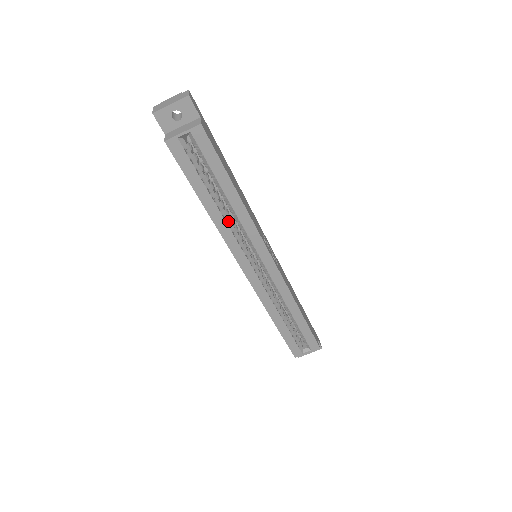
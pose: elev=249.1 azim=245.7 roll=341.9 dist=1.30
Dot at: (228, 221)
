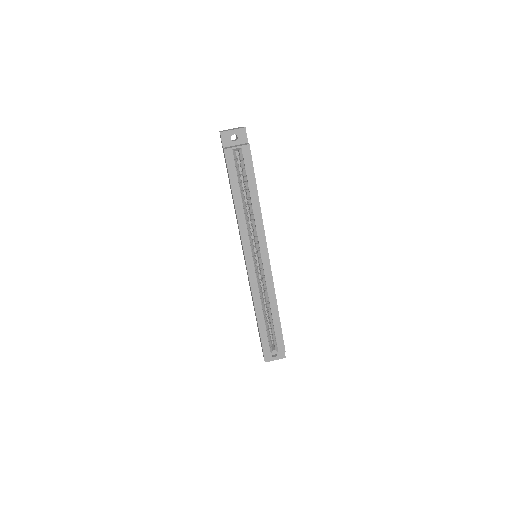
Dot at: (246, 218)
